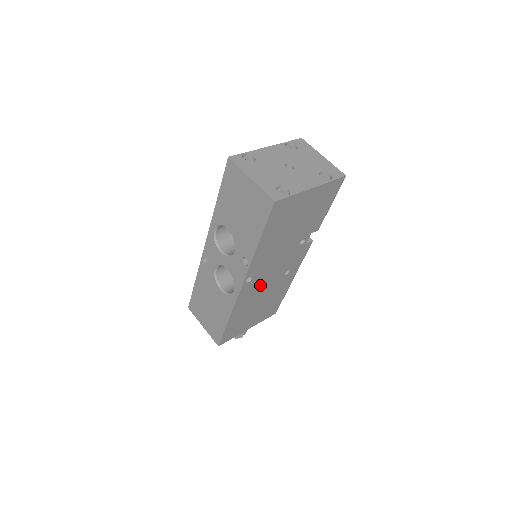
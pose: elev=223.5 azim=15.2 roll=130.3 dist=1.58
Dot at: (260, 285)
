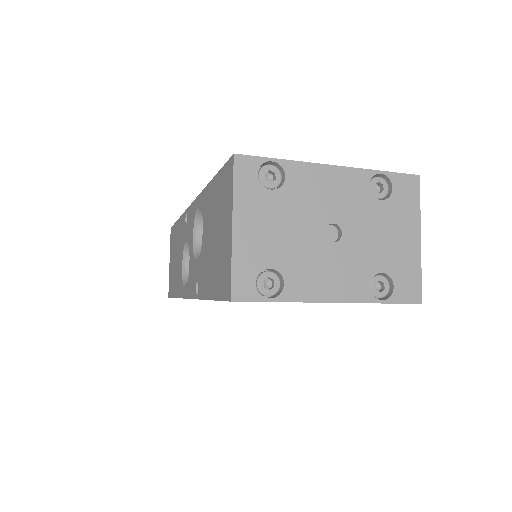
Dot at: occluded
